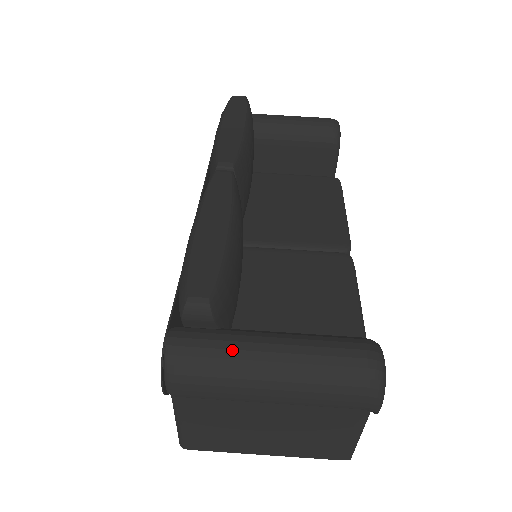
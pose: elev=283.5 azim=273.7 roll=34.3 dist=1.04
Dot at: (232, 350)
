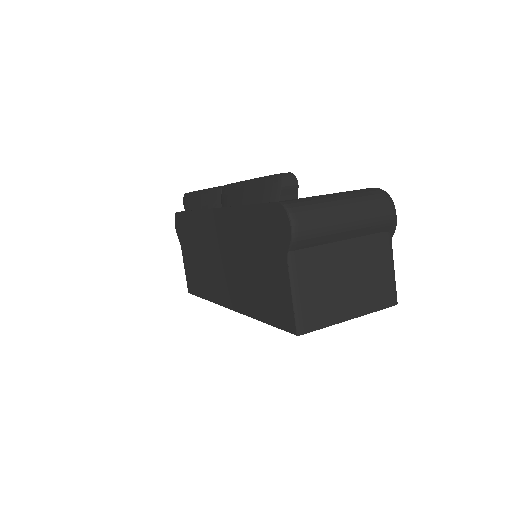
Dot at: (315, 197)
